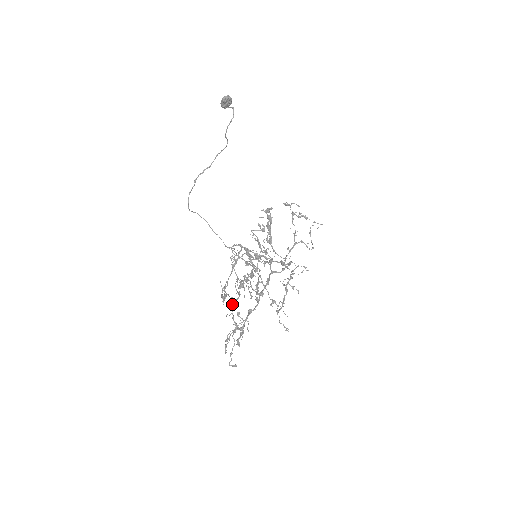
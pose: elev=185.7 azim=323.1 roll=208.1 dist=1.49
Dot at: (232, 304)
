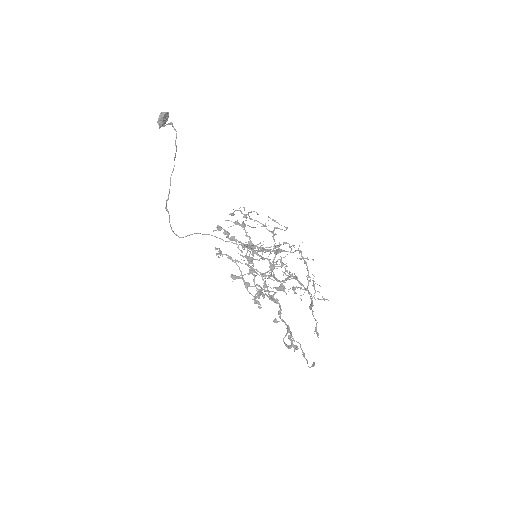
Dot at: (299, 282)
